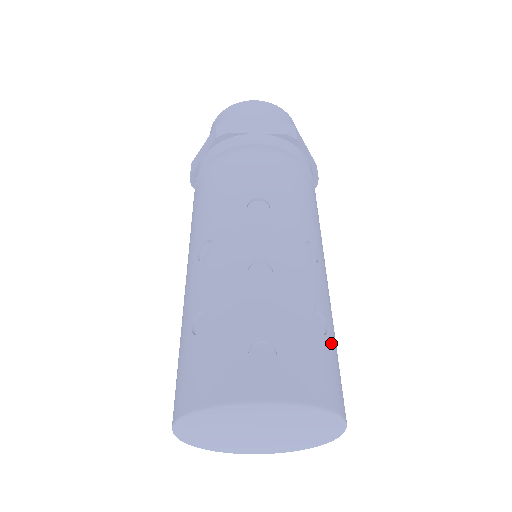
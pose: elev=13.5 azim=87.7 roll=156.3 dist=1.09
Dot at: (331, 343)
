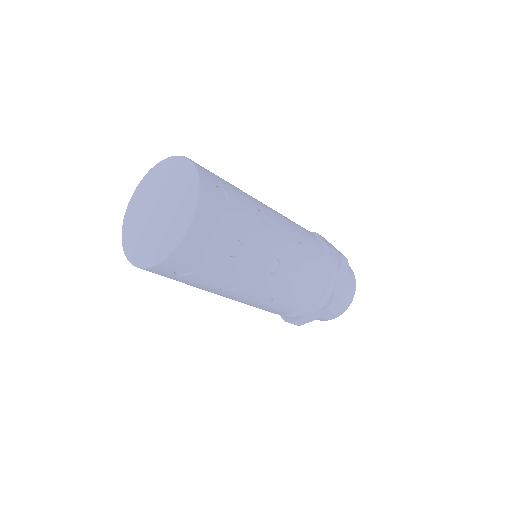
Dot at: (227, 182)
